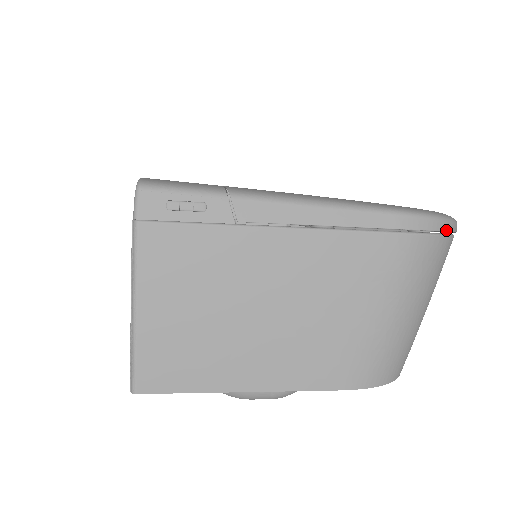
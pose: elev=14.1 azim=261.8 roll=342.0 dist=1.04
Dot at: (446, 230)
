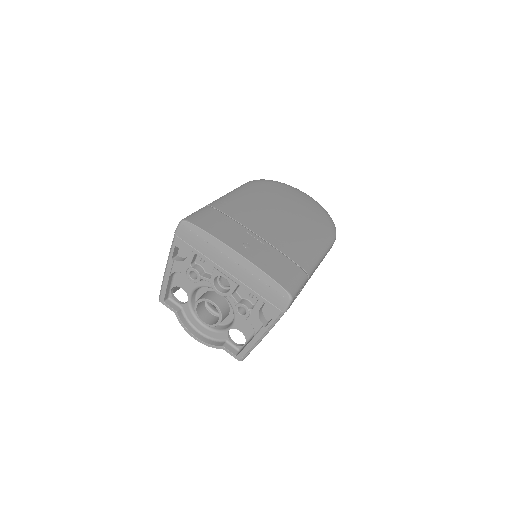
Dot at: occluded
